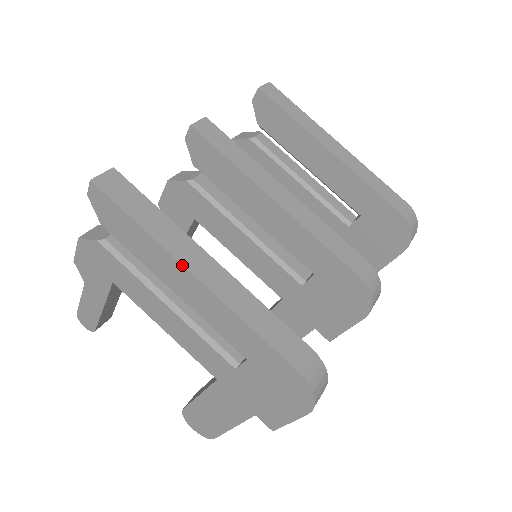
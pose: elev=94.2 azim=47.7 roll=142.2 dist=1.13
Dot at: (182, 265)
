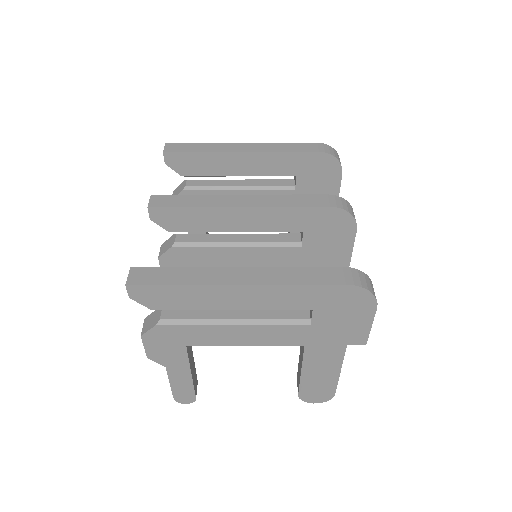
Dot at: (226, 285)
